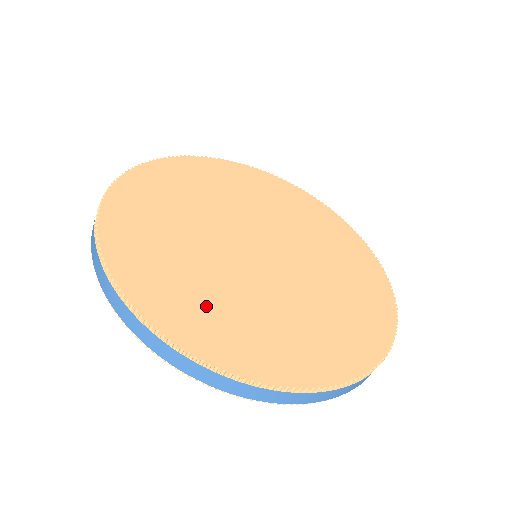
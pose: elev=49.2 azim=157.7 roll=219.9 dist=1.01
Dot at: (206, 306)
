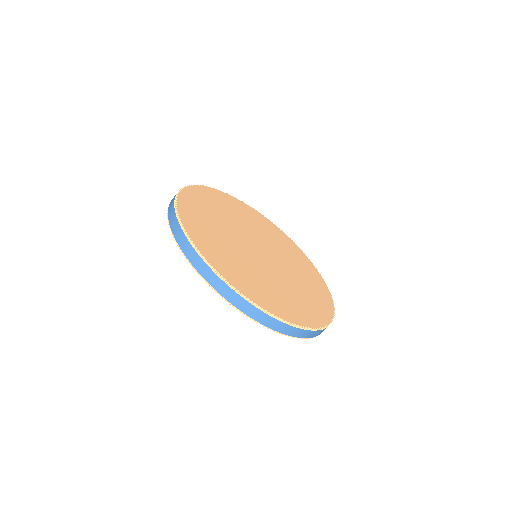
Dot at: (293, 302)
